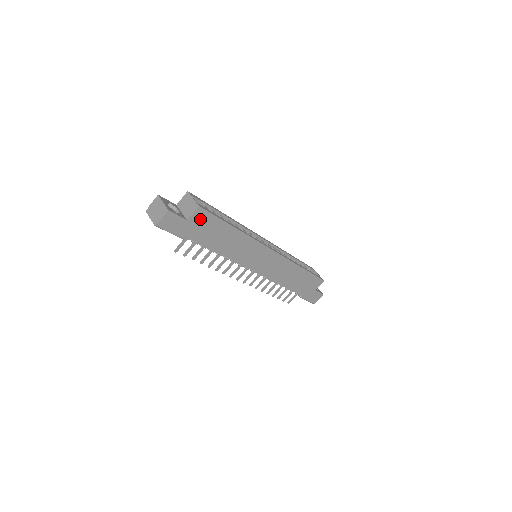
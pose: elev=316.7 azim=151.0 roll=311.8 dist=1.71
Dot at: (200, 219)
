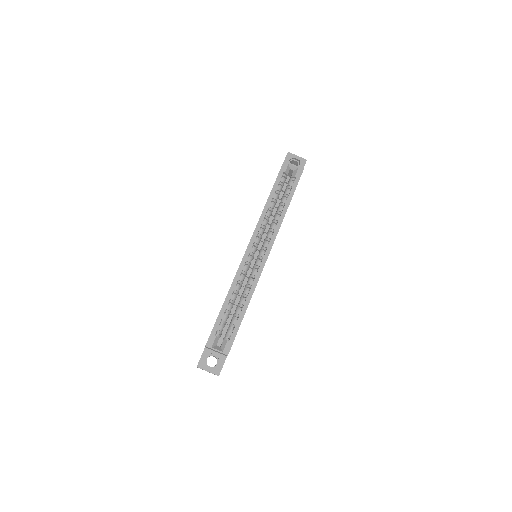
Dot at: occluded
